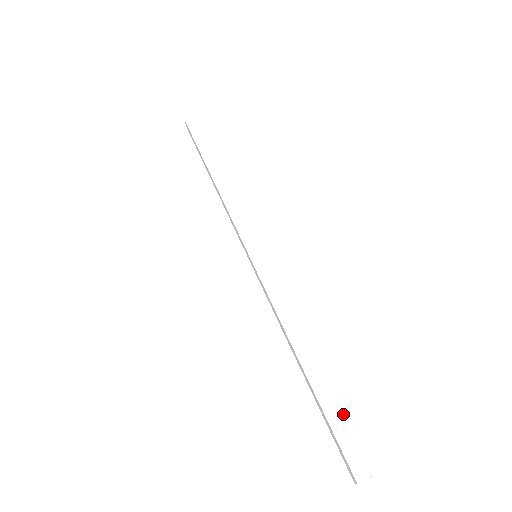
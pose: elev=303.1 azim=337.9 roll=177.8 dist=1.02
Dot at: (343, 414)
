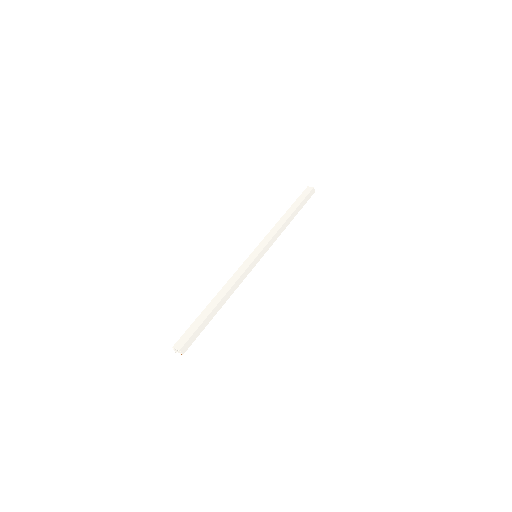
Dot at: (199, 325)
